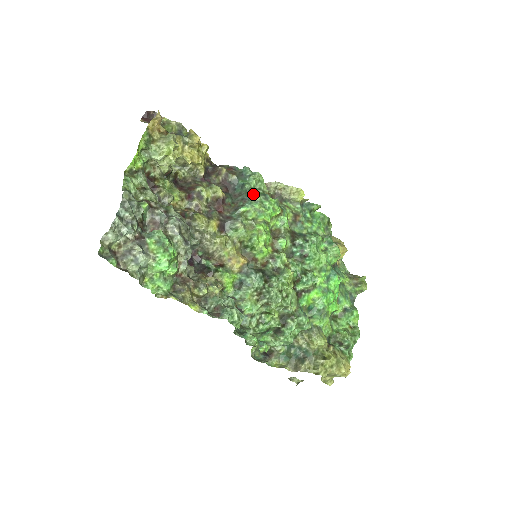
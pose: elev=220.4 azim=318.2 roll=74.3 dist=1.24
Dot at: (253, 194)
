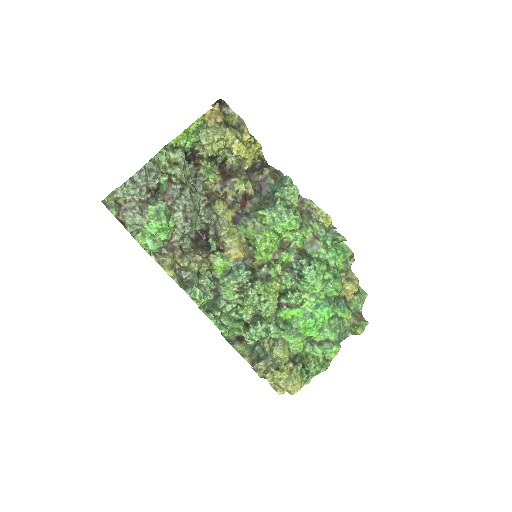
Dot at: (277, 203)
